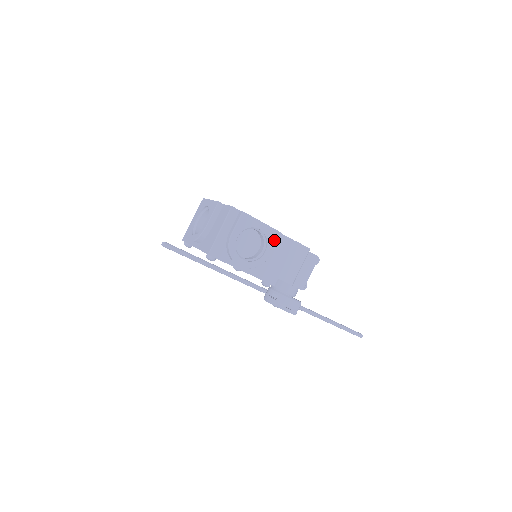
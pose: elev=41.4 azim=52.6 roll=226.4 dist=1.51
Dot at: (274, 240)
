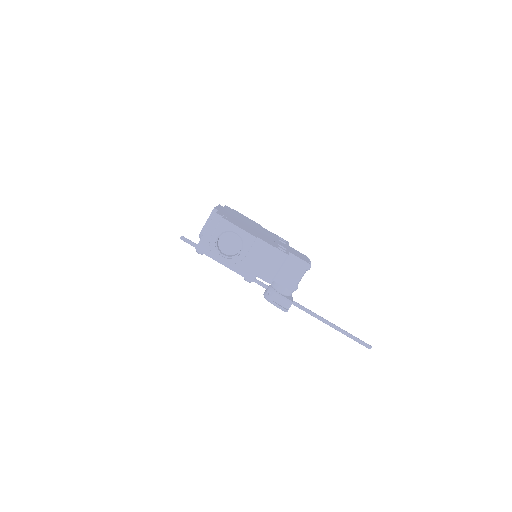
Dot at: (250, 243)
